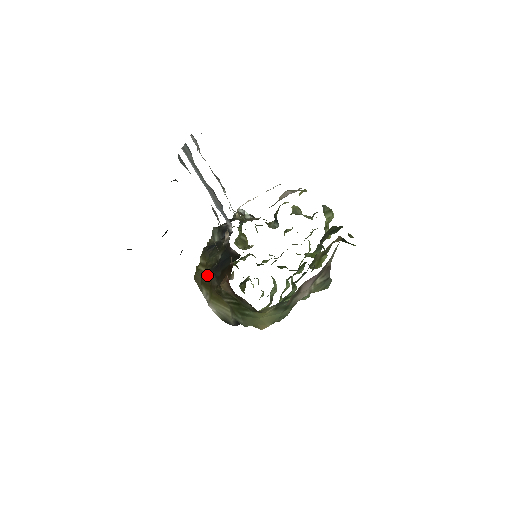
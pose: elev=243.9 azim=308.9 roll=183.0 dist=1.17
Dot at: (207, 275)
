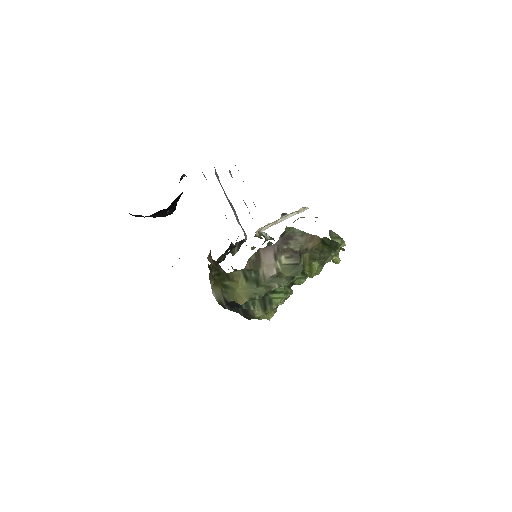
Dot at: occluded
